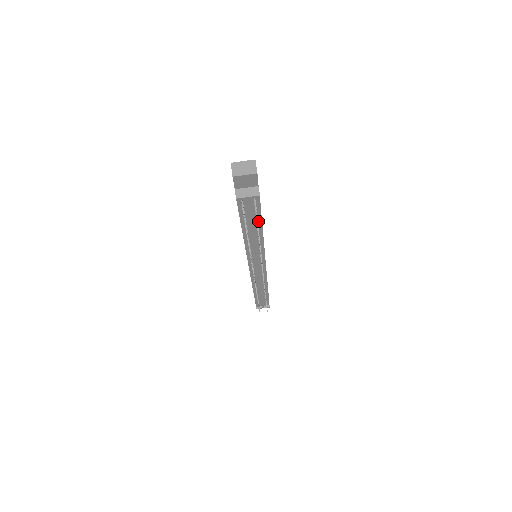
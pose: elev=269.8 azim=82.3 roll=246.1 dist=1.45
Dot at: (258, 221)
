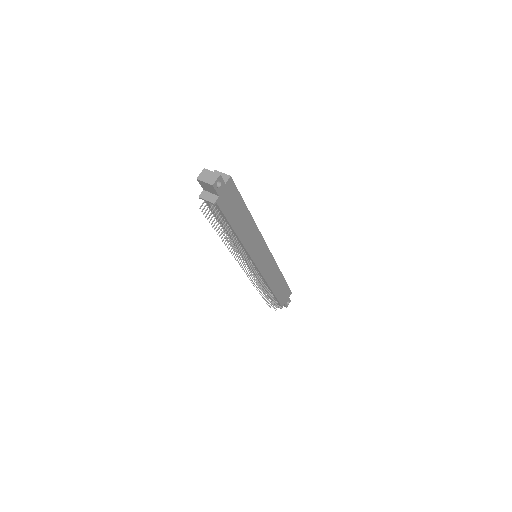
Dot at: (229, 225)
